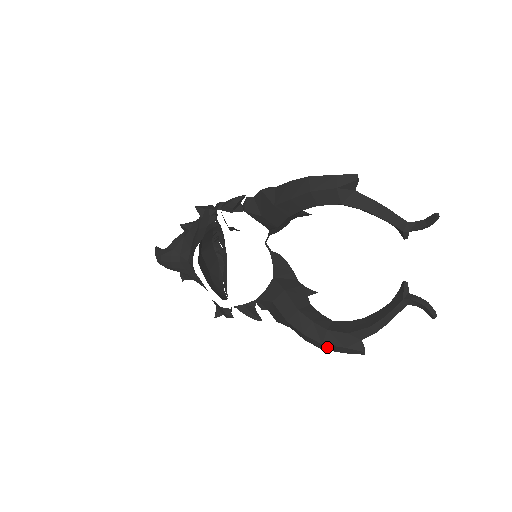
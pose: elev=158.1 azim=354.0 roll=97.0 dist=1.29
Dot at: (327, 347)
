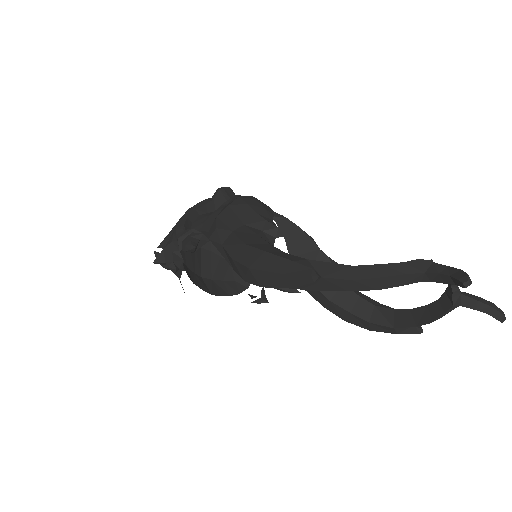
Dot at: occluded
